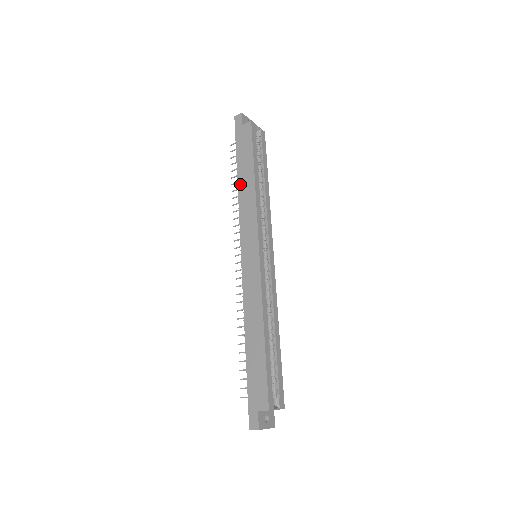
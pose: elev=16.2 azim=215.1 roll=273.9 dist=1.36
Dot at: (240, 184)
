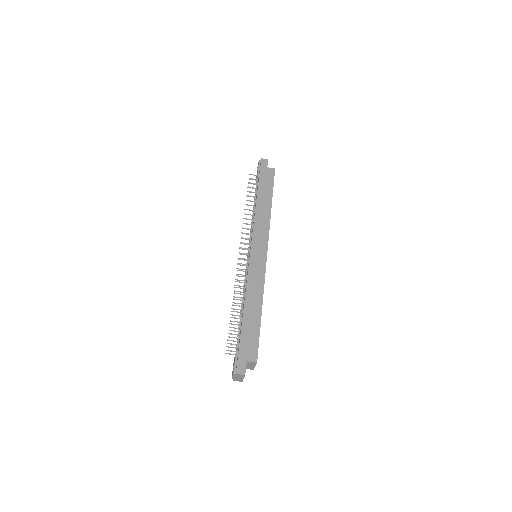
Dot at: (259, 203)
